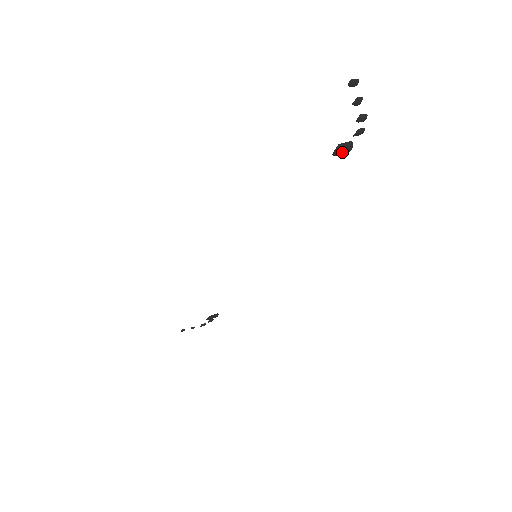
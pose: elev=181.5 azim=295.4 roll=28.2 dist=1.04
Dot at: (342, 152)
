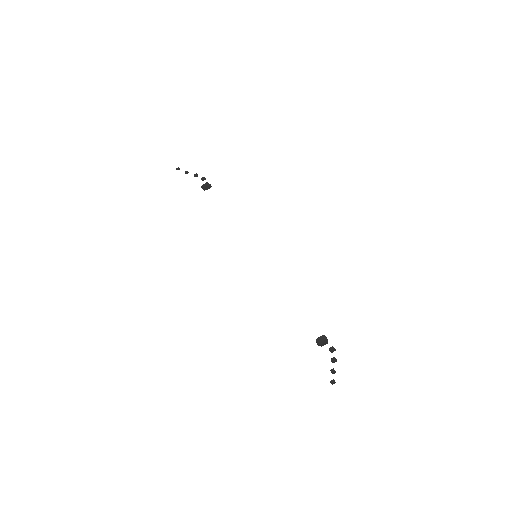
Dot at: (321, 341)
